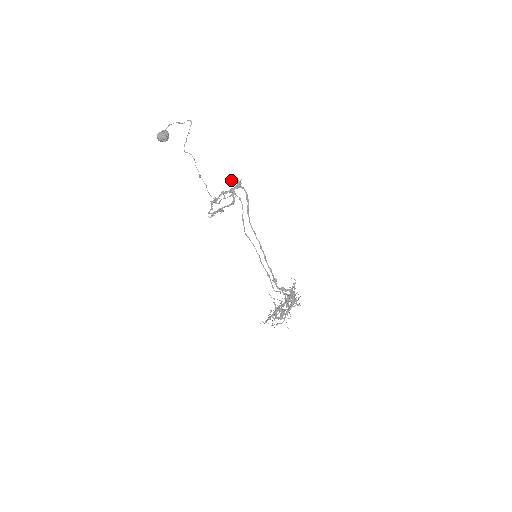
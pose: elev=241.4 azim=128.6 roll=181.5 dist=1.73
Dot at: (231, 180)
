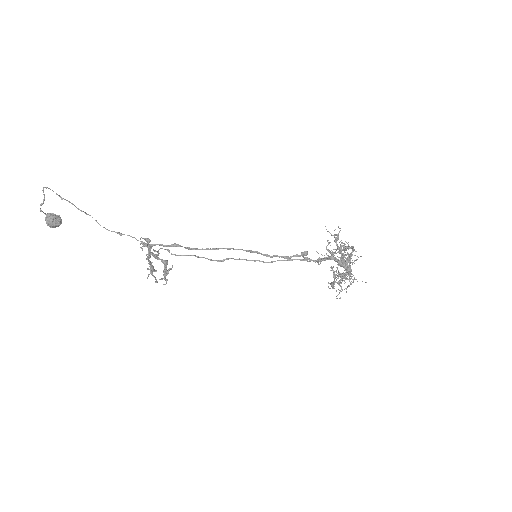
Dot at: occluded
